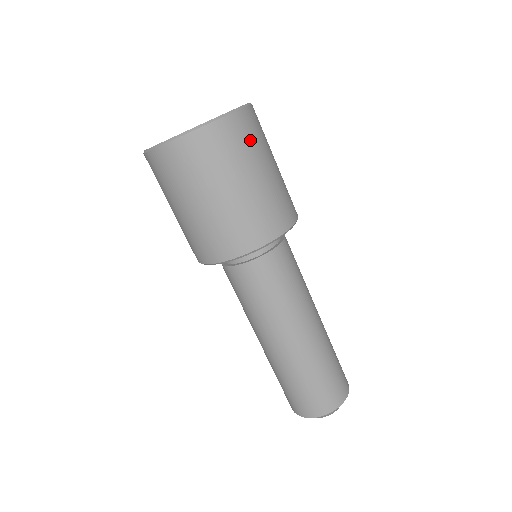
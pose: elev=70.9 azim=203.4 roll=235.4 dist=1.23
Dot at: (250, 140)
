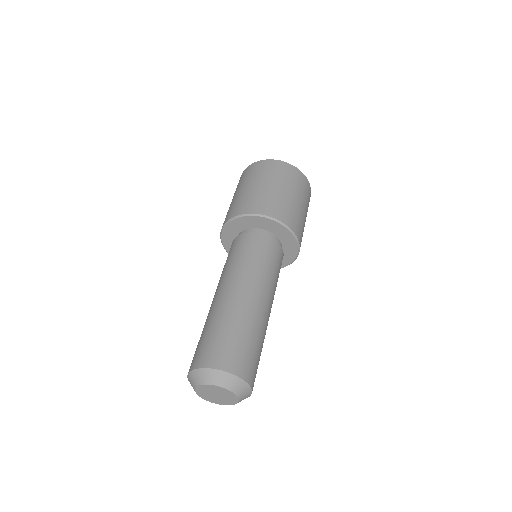
Dot at: (272, 171)
